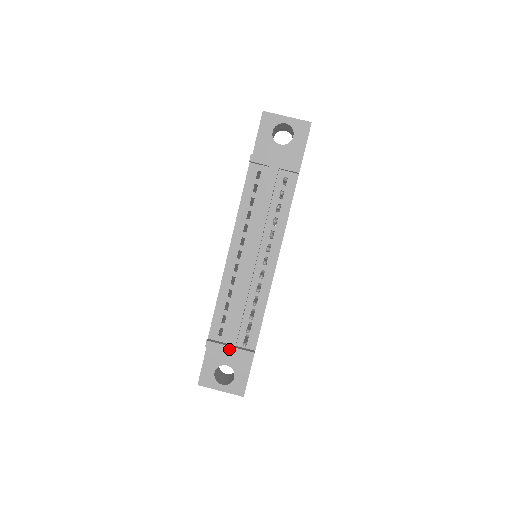
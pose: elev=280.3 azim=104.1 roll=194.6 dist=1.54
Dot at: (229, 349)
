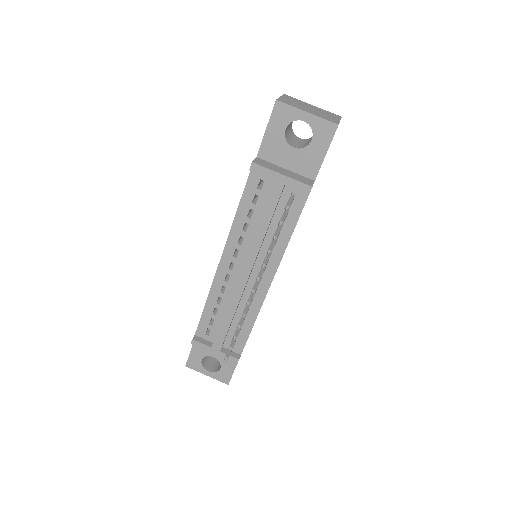
Dot at: (214, 351)
